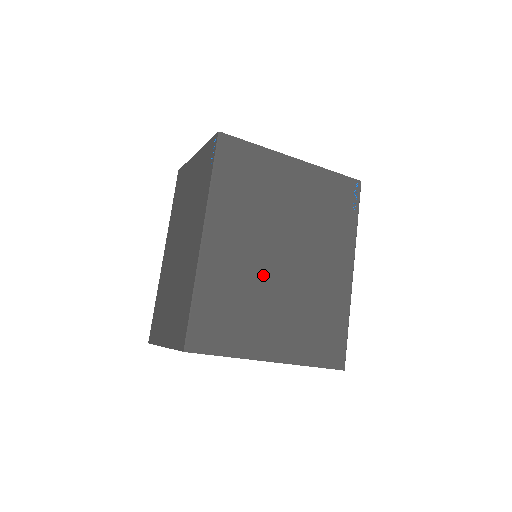
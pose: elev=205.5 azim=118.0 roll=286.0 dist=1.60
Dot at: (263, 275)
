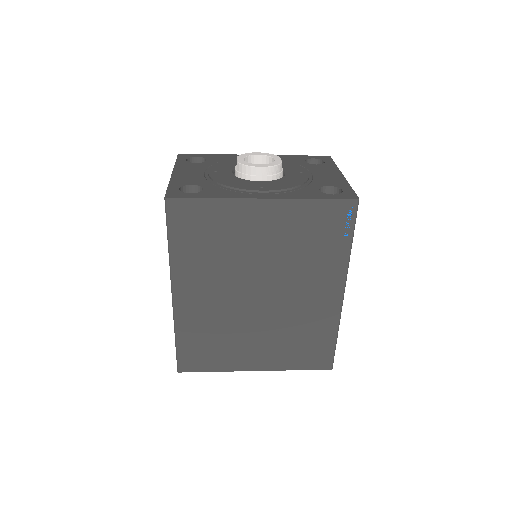
Dot at: (238, 314)
